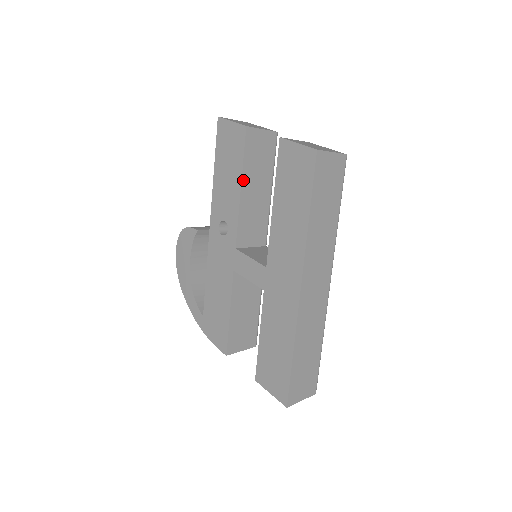
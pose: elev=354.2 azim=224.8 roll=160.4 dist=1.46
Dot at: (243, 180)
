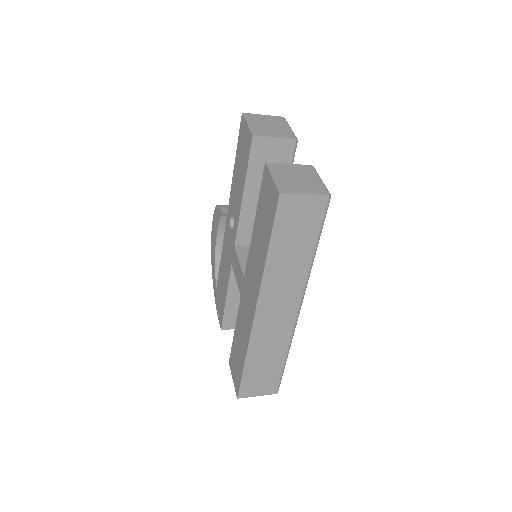
Dot at: (246, 186)
